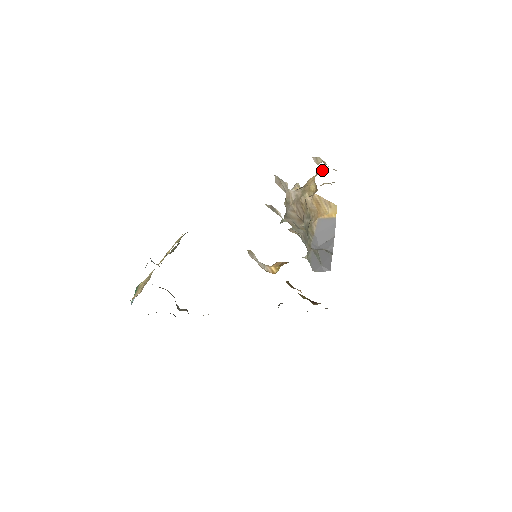
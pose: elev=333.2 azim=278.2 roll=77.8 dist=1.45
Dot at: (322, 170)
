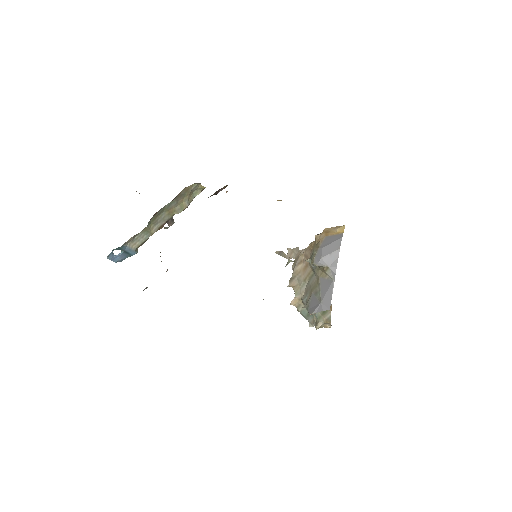
Dot at: occluded
